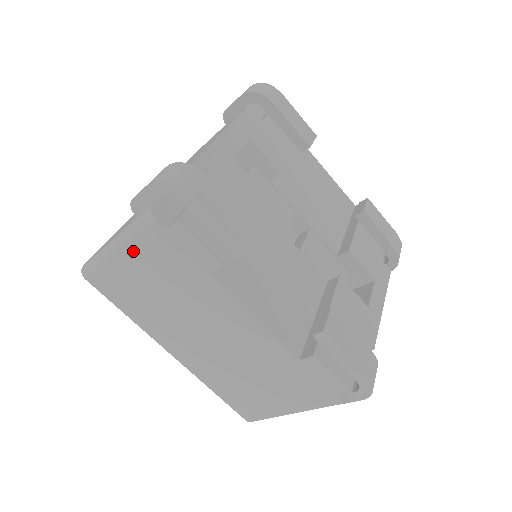
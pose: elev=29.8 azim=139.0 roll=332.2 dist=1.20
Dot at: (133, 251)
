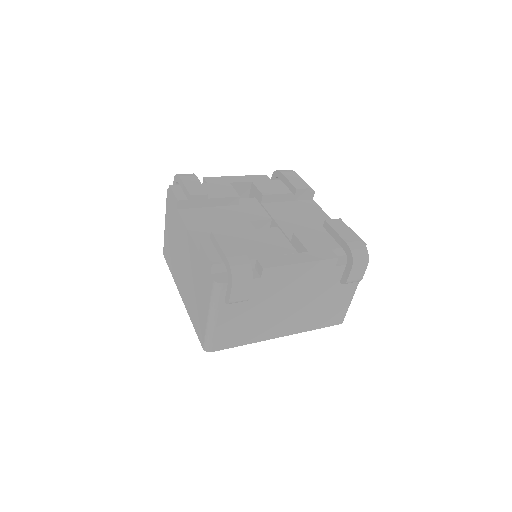
Dot at: (167, 218)
